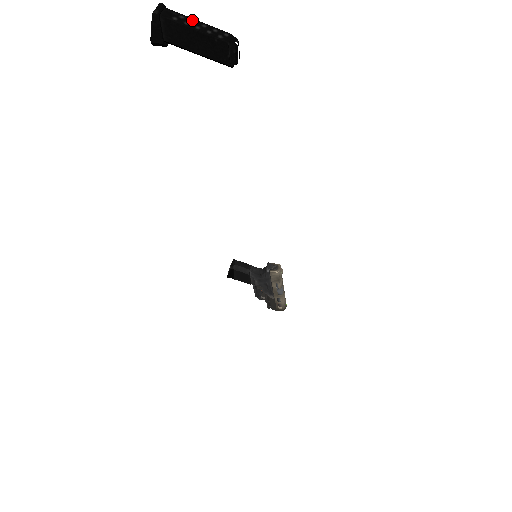
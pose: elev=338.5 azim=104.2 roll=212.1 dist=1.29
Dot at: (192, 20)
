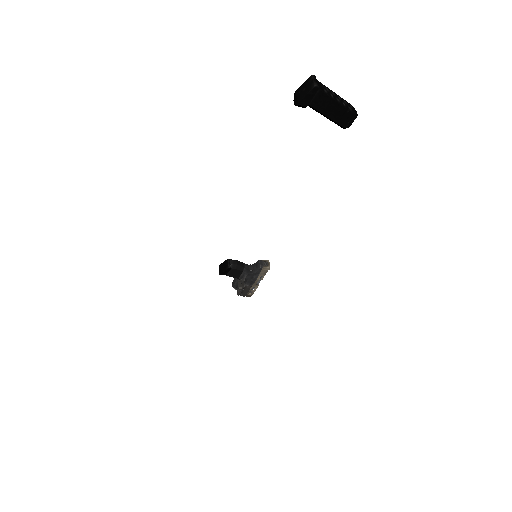
Dot at: (332, 92)
